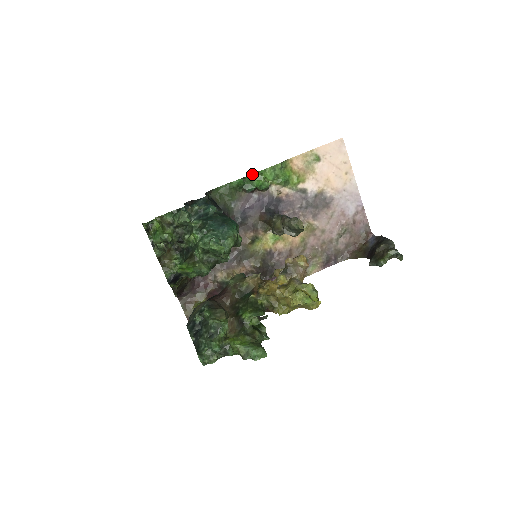
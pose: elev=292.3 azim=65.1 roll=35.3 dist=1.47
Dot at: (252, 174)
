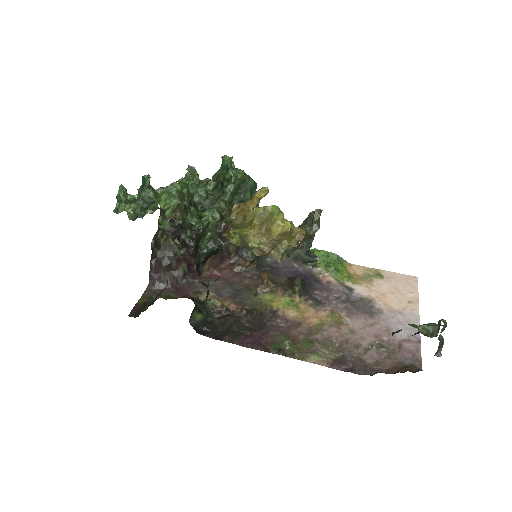
Dot at: occluded
